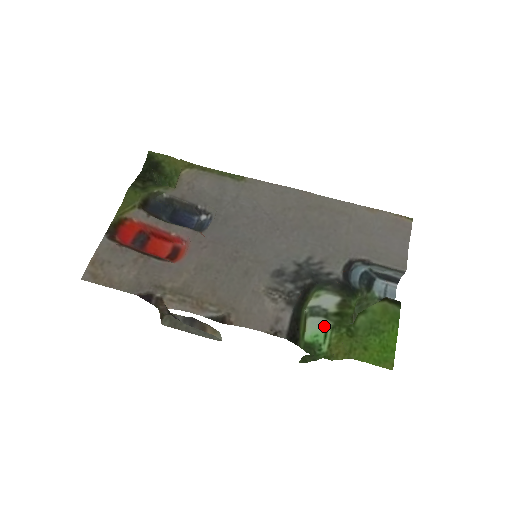
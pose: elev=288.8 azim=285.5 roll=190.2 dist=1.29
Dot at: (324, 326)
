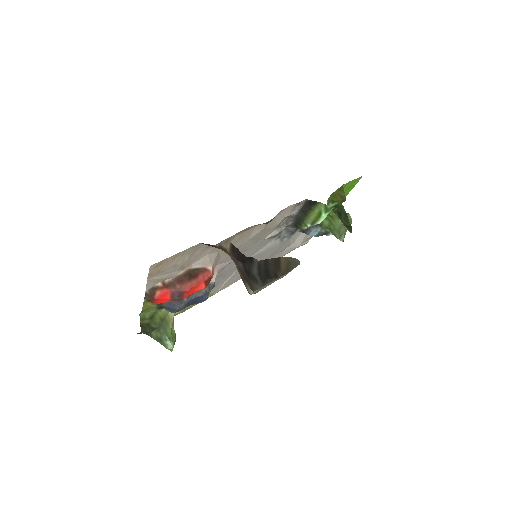
Dot at: occluded
